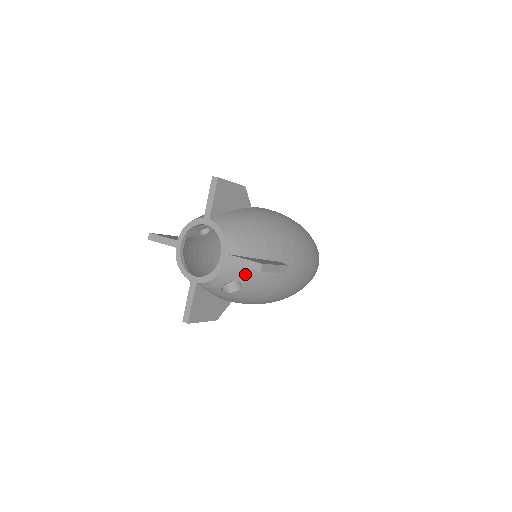
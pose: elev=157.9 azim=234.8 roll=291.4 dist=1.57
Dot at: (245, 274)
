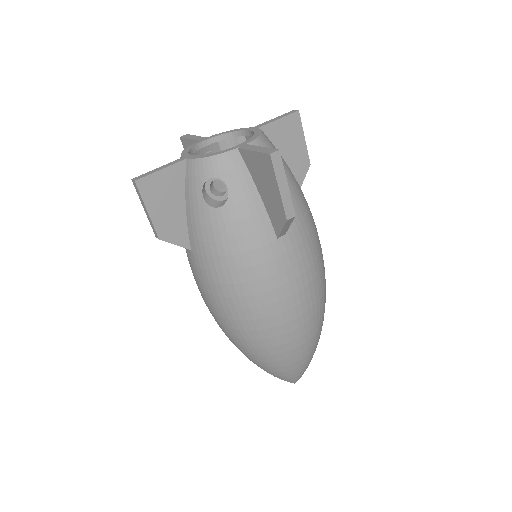
Dot at: (242, 190)
